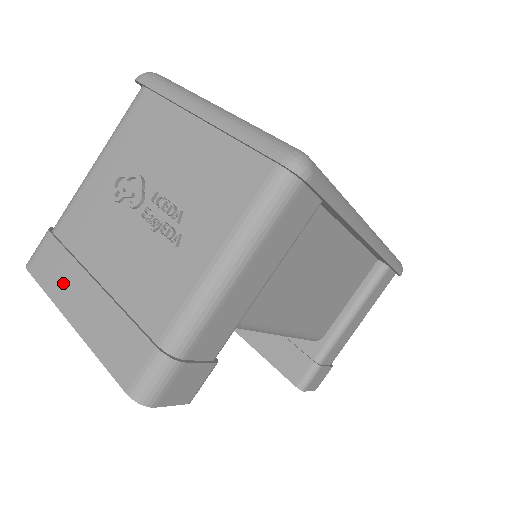
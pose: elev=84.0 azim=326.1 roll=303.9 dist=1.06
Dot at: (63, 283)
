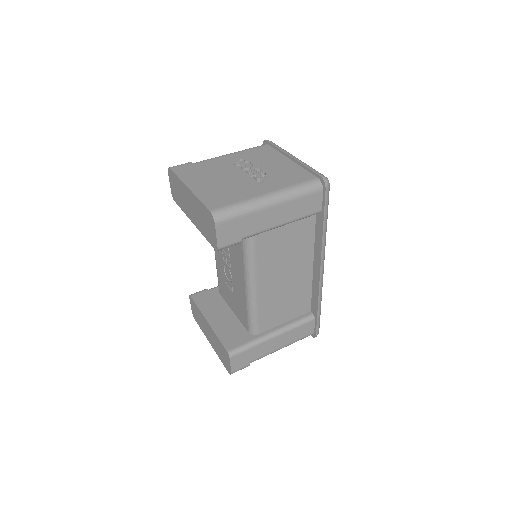
Dot at: (191, 176)
